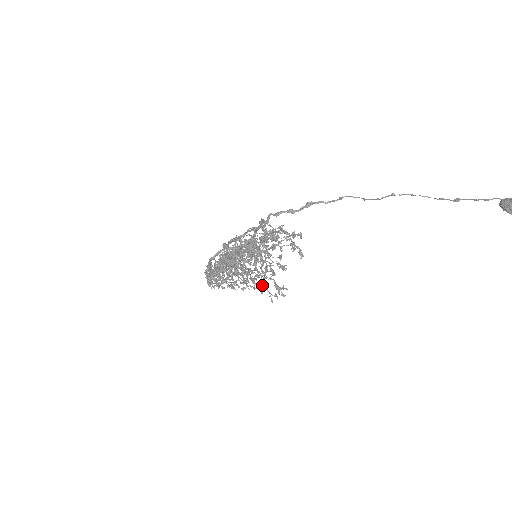
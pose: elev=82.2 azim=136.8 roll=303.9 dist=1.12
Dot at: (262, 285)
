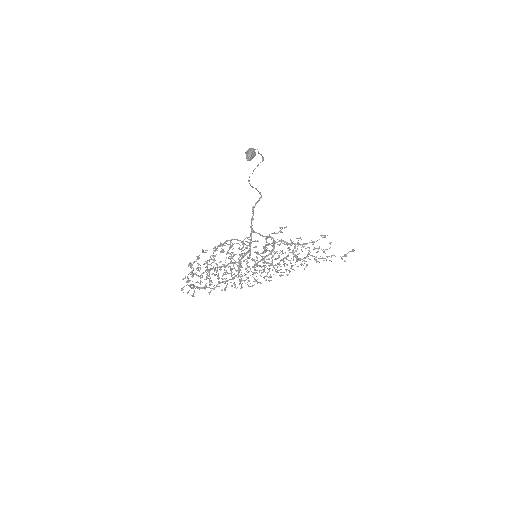
Dot at: (326, 256)
